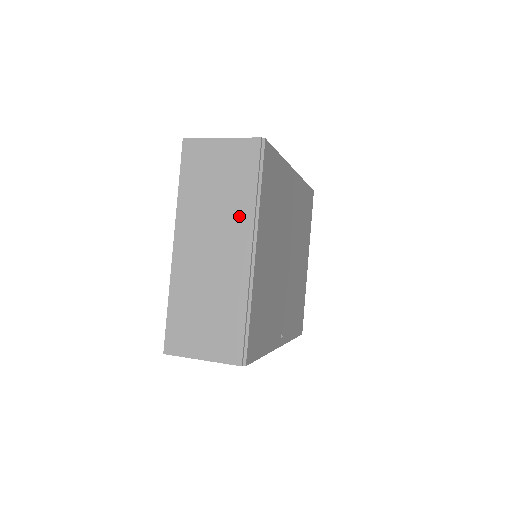
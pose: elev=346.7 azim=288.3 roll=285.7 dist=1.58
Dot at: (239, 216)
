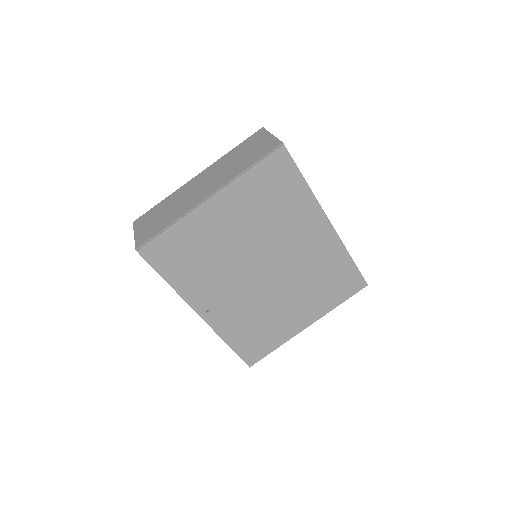
Dot at: (228, 176)
